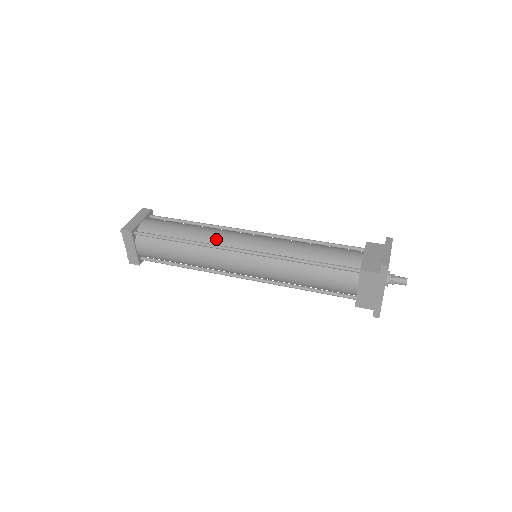
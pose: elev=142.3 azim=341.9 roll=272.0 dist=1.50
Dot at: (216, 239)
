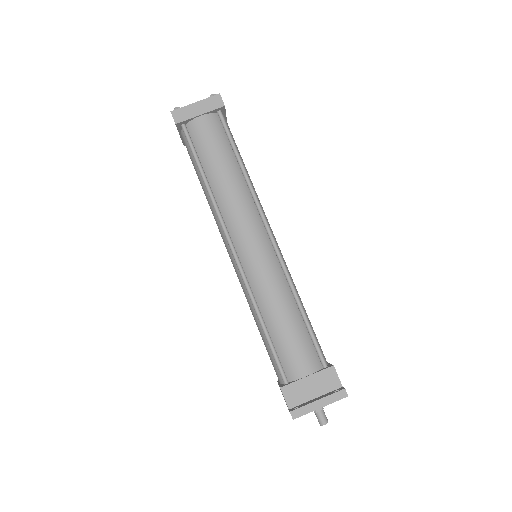
Dot at: (229, 213)
